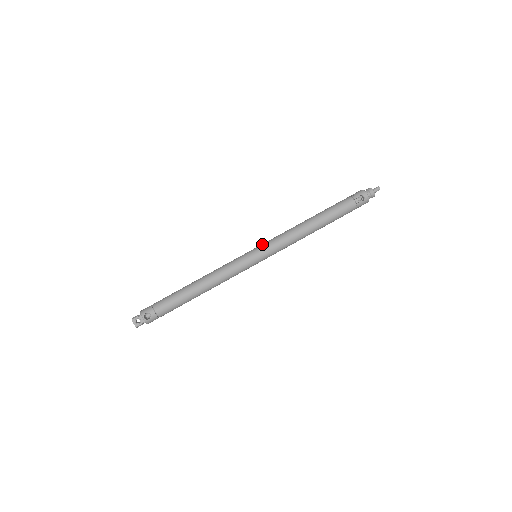
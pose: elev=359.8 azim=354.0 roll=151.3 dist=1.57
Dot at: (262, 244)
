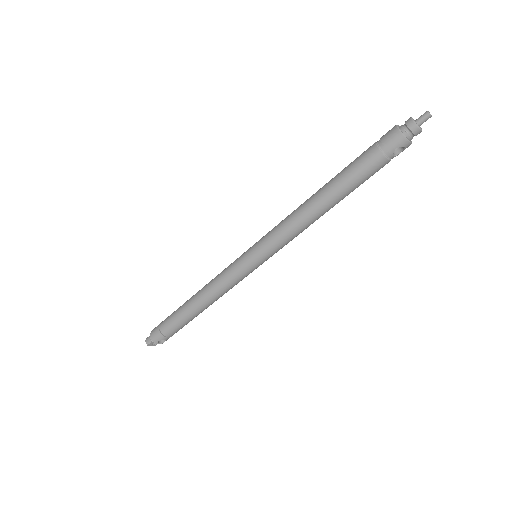
Dot at: (260, 247)
